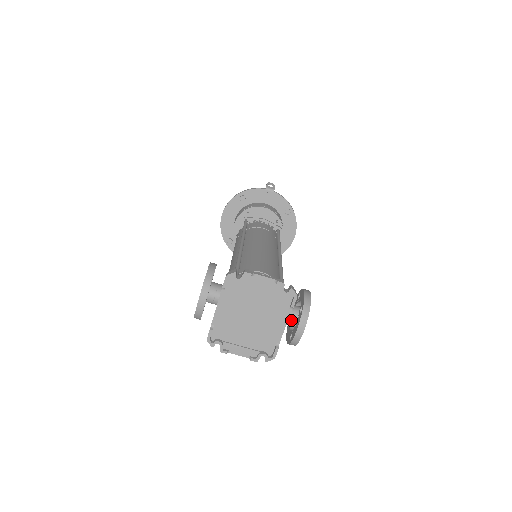
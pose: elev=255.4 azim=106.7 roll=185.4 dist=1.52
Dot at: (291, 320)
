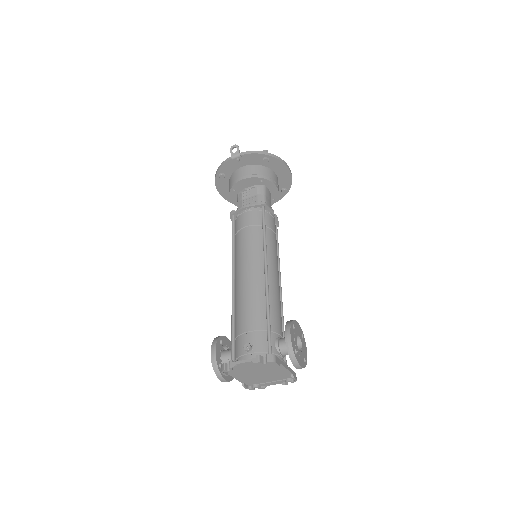
Dot at: occluded
